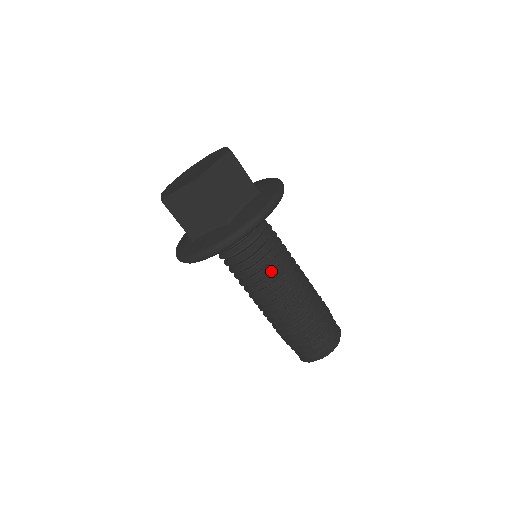
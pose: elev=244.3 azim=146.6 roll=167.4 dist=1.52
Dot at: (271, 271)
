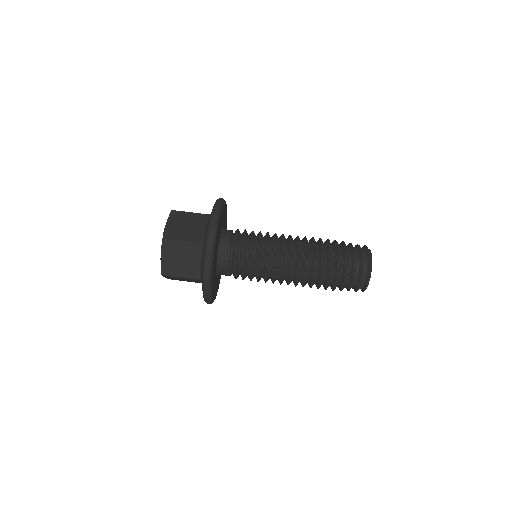
Dot at: (267, 233)
